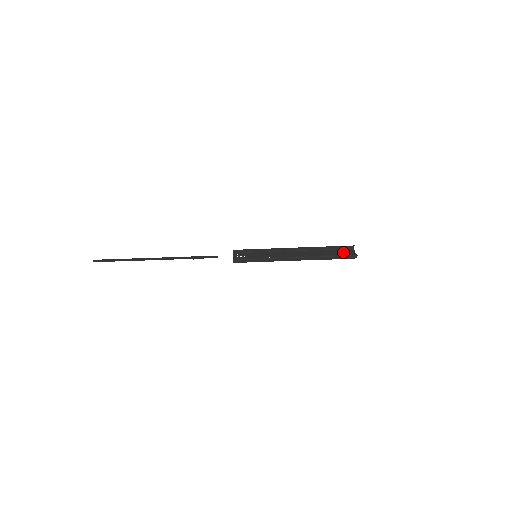
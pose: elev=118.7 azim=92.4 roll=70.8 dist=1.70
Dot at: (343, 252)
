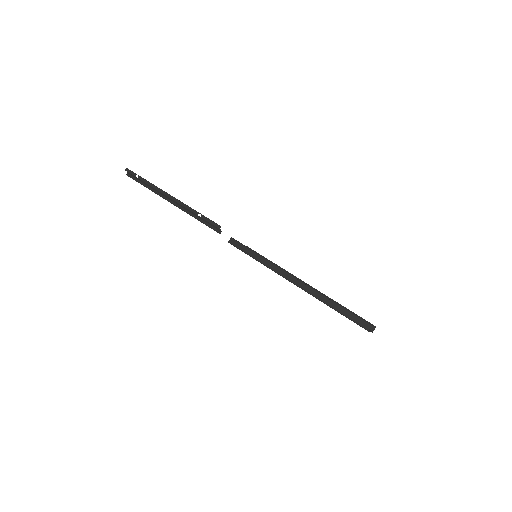
Dot at: occluded
